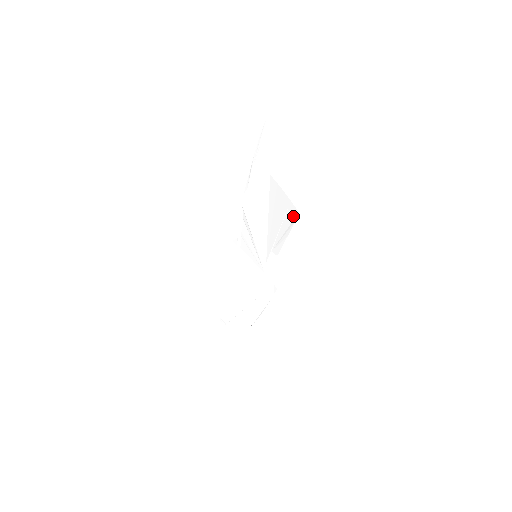
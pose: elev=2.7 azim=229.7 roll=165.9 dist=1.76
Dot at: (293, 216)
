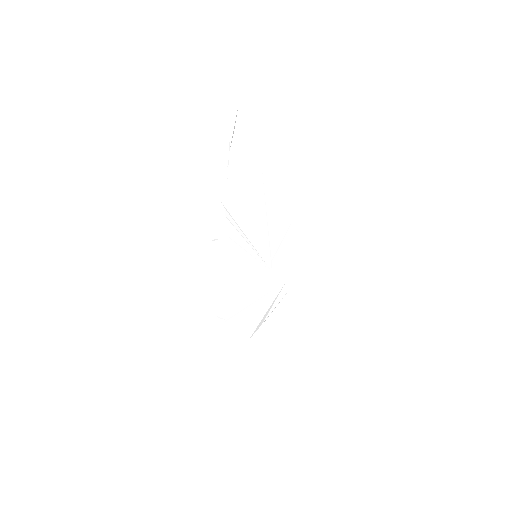
Dot at: (309, 216)
